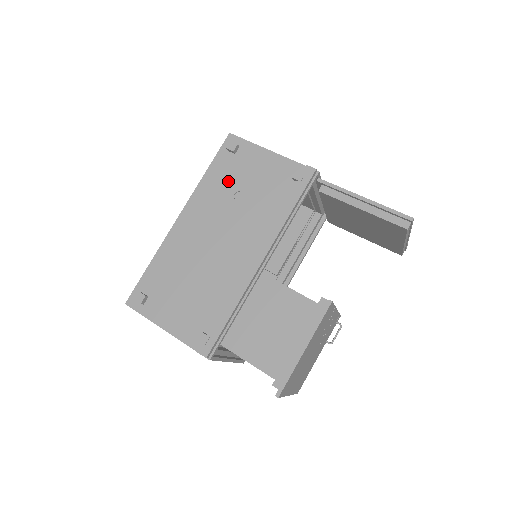
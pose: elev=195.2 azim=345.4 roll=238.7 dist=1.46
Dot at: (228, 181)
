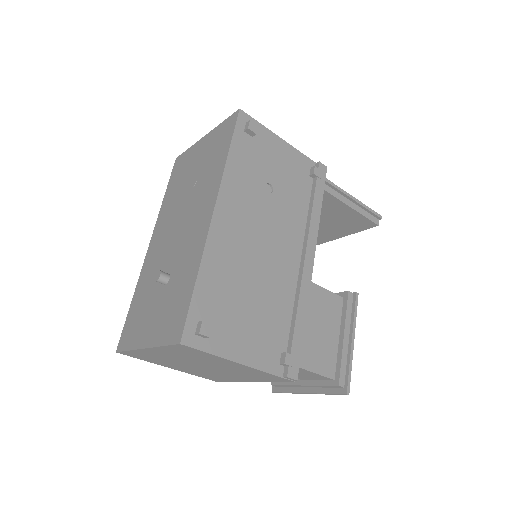
Dot at: (255, 170)
